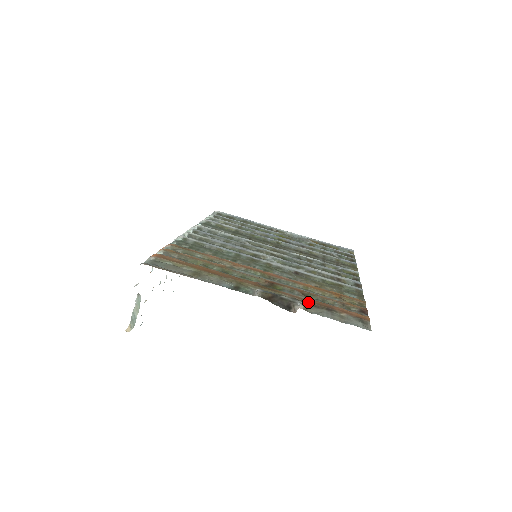
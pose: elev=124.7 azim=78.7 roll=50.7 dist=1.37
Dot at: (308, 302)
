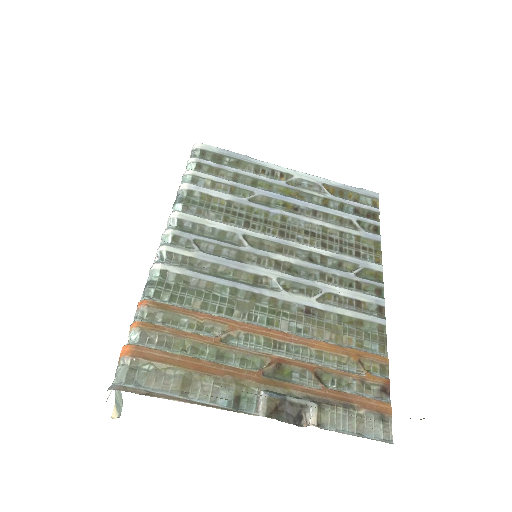
Dot at: (322, 399)
